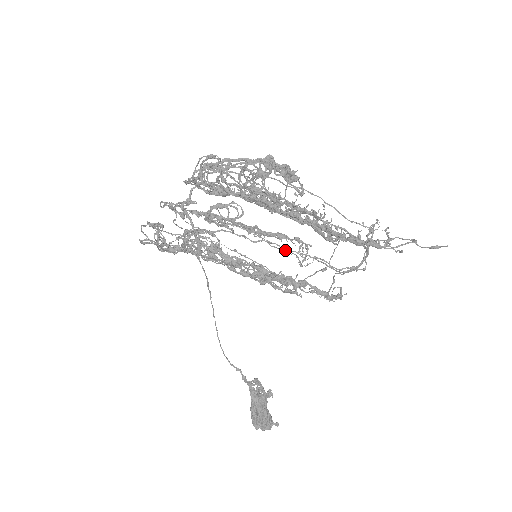
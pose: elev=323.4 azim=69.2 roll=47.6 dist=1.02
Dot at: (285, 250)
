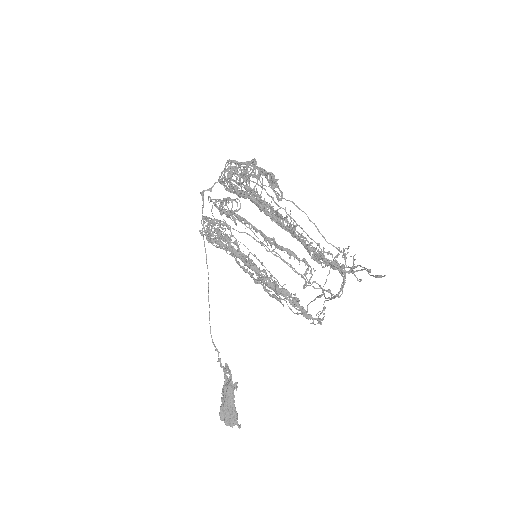
Dot at: (272, 253)
